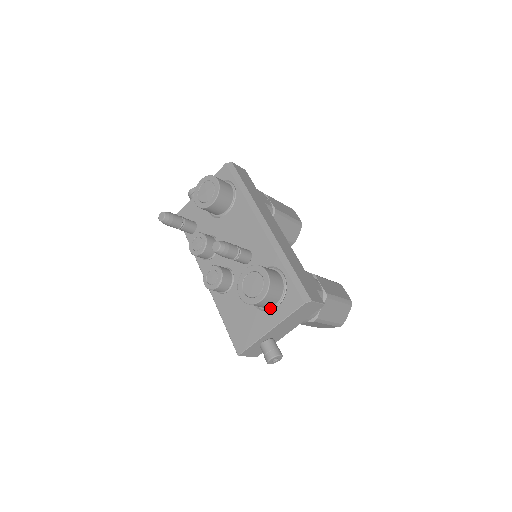
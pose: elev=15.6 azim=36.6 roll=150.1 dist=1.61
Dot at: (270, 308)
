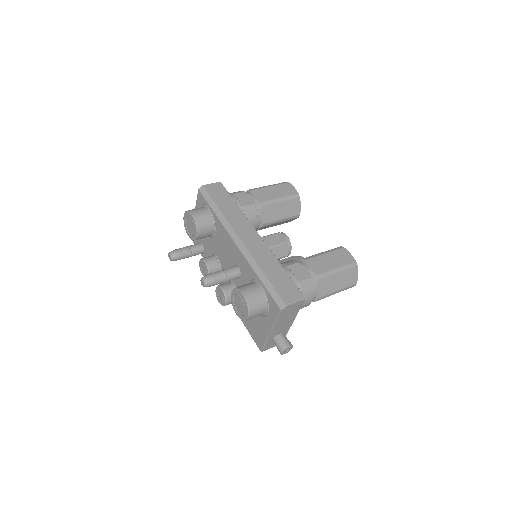
Dot at: (264, 314)
